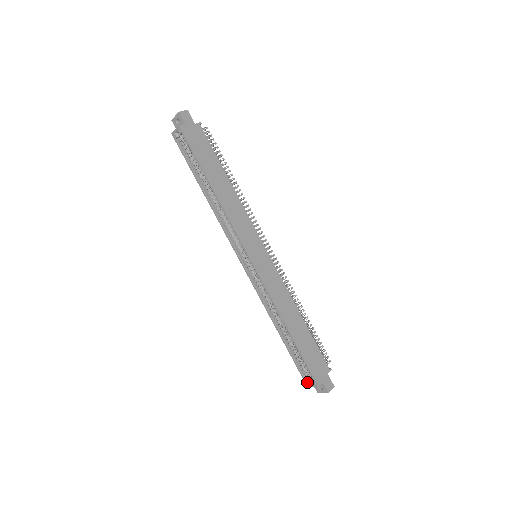
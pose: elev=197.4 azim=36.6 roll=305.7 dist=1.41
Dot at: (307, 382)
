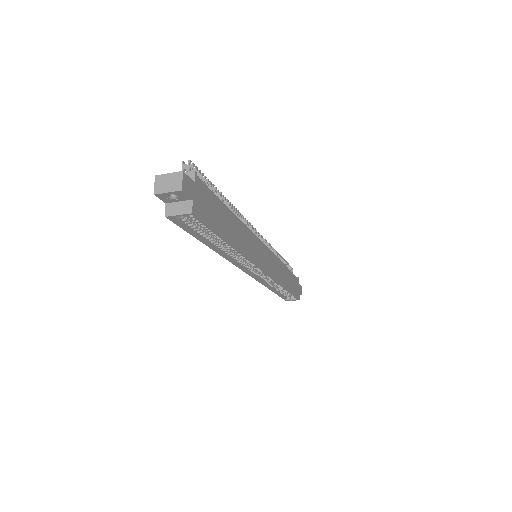
Dot at: (288, 300)
